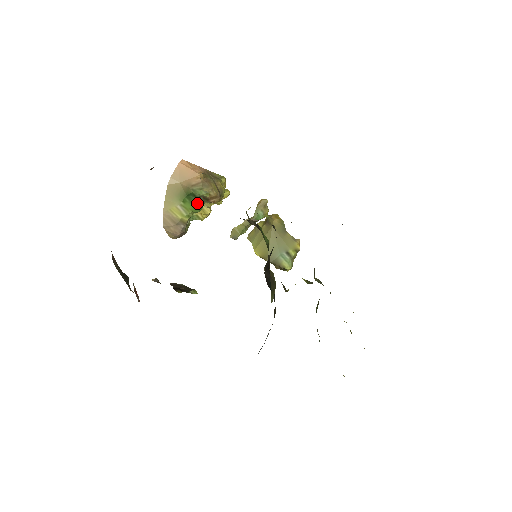
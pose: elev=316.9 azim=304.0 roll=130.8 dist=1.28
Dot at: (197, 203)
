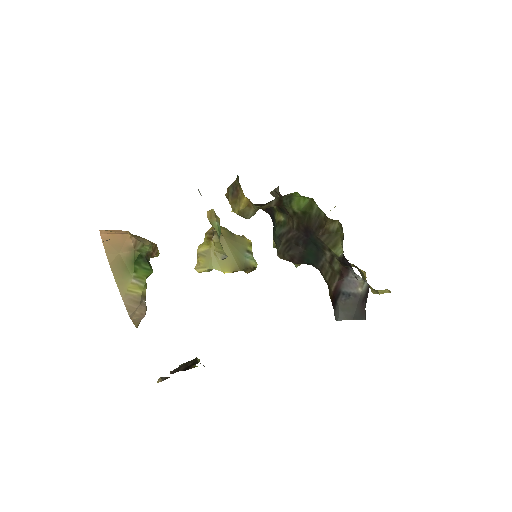
Dot at: (146, 264)
